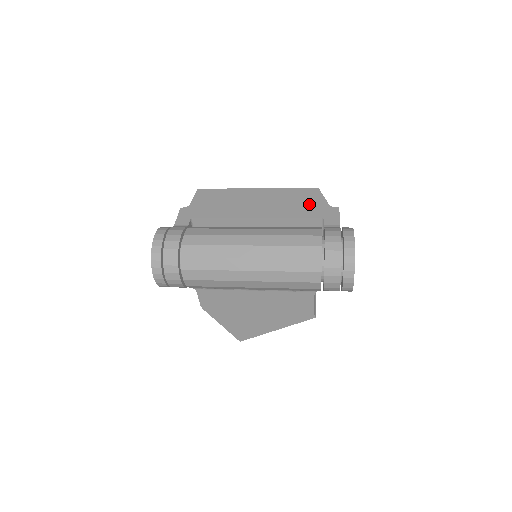
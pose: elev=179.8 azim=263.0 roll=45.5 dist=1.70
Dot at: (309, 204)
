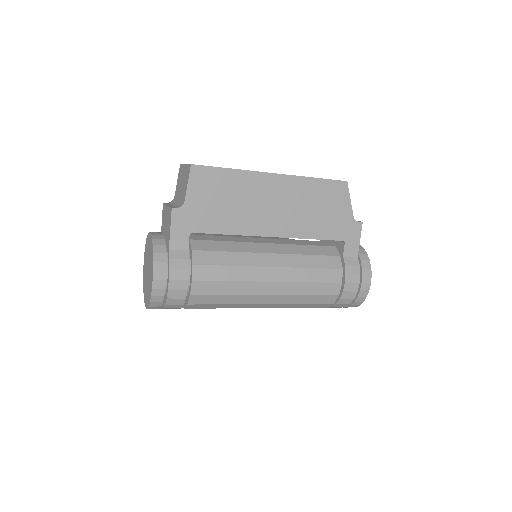
Dot at: (333, 214)
